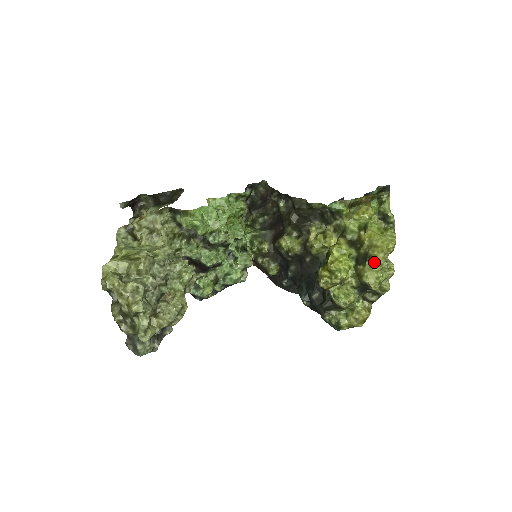
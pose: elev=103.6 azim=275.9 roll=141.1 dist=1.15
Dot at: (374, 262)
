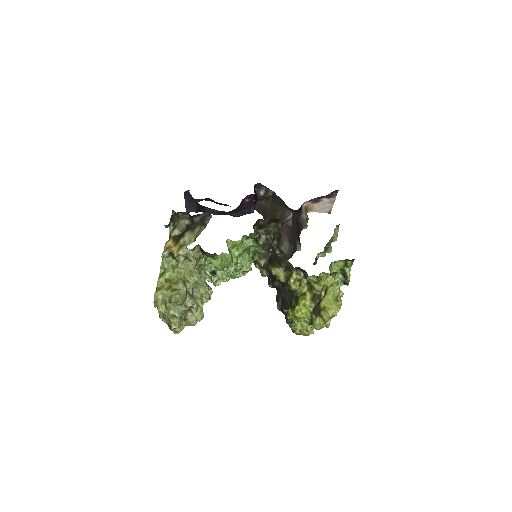
Dot at: (322, 319)
